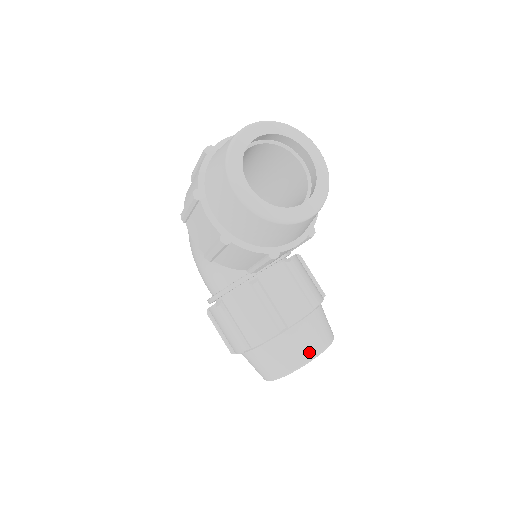
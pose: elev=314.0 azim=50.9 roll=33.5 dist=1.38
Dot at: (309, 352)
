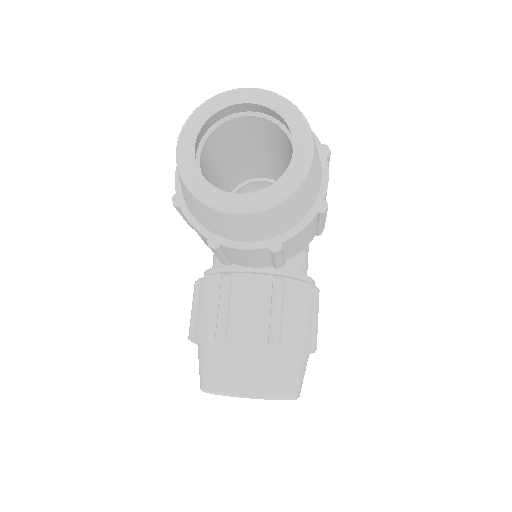
Dot at: (235, 385)
